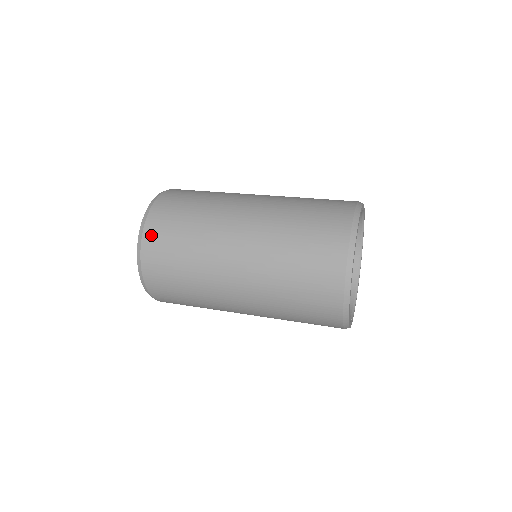
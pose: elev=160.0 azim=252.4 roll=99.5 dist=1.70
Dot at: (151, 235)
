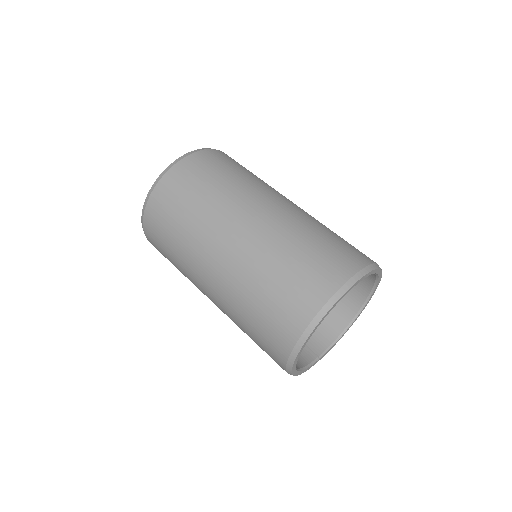
Dot at: (152, 209)
